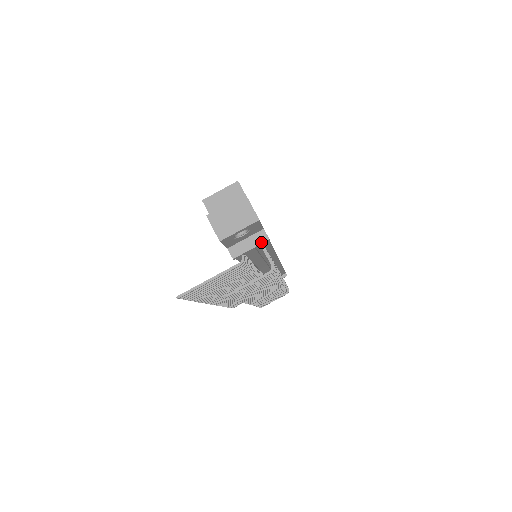
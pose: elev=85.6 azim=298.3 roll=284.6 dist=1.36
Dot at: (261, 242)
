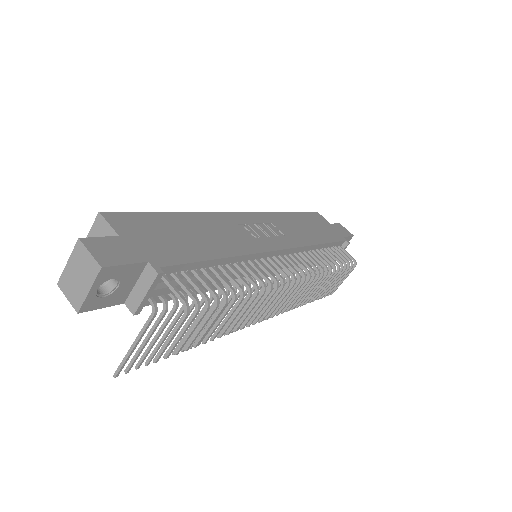
Dot at: (151, 281)
